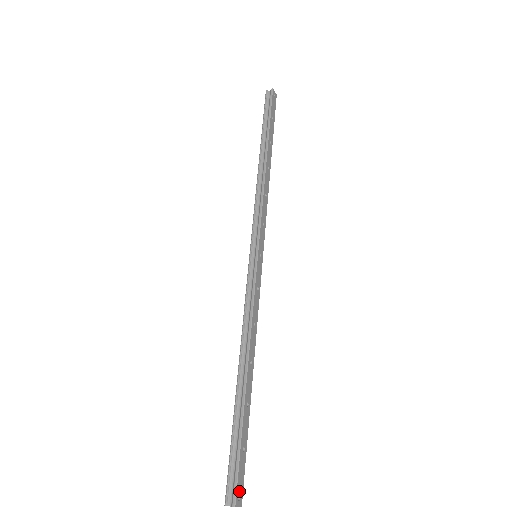
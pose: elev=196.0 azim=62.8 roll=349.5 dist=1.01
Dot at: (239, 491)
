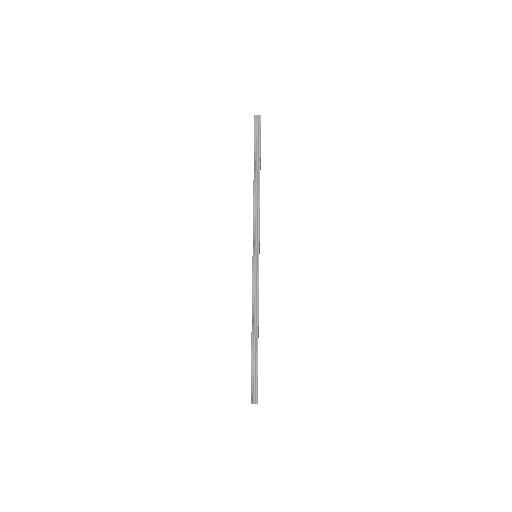
Dot at: occluded
